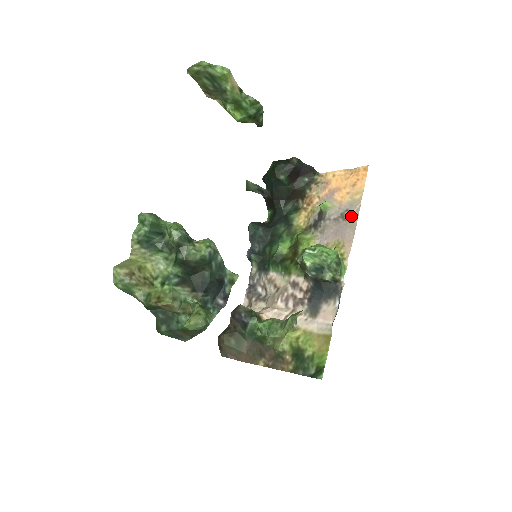
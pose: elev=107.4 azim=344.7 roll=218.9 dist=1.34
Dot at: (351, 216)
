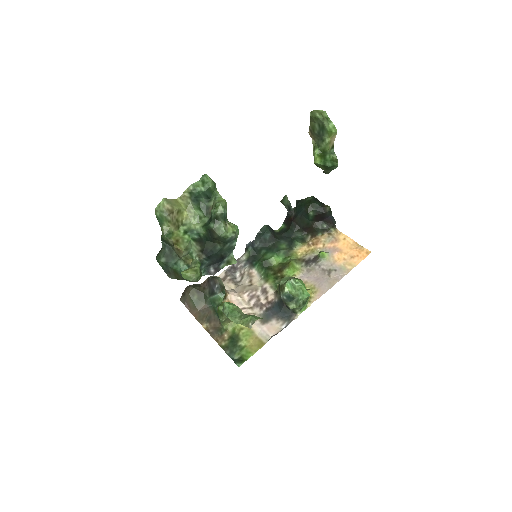
Dot at: (335, 276)
